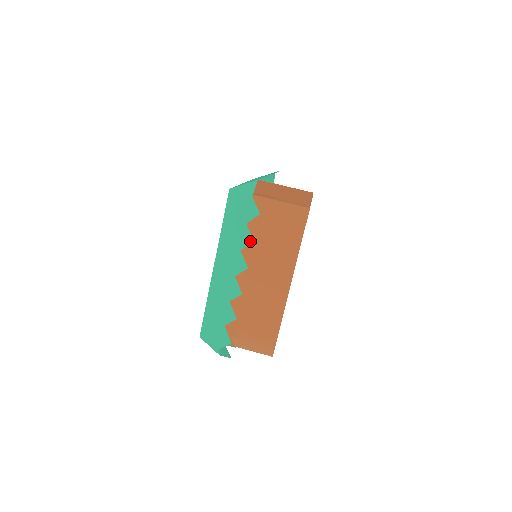
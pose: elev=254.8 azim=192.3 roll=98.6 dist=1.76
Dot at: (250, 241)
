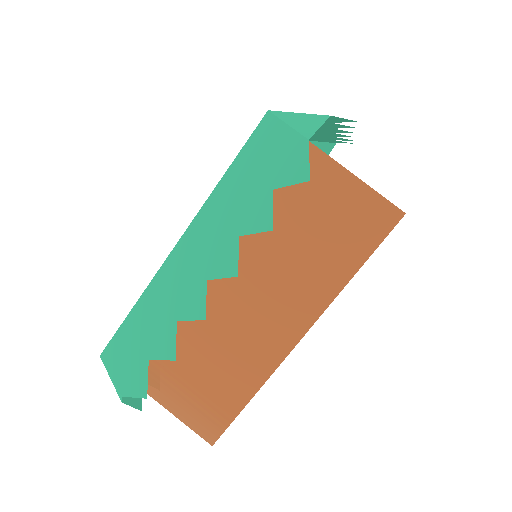
Dot at: (265, 226)
